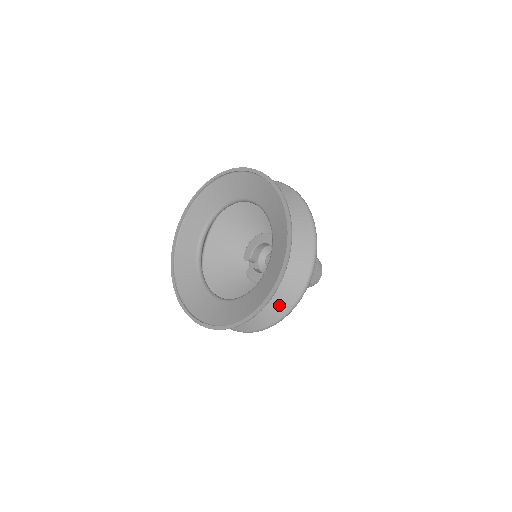
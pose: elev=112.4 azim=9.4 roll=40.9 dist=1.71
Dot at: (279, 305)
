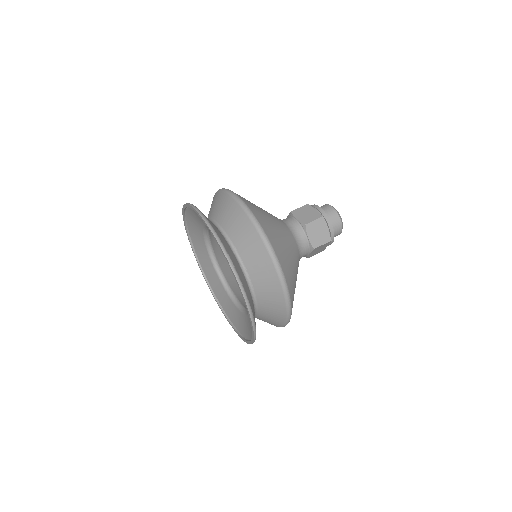
Dot at: (277, 310)
